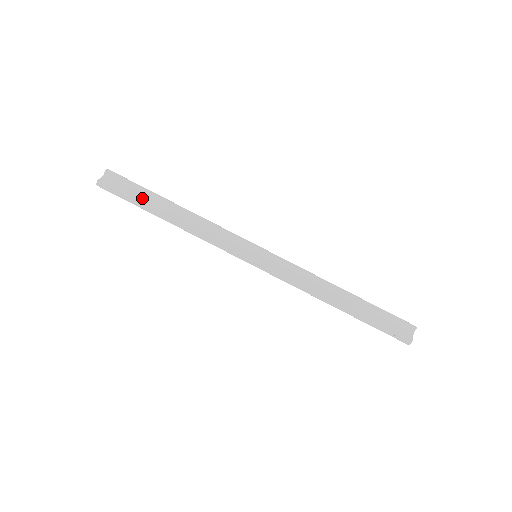
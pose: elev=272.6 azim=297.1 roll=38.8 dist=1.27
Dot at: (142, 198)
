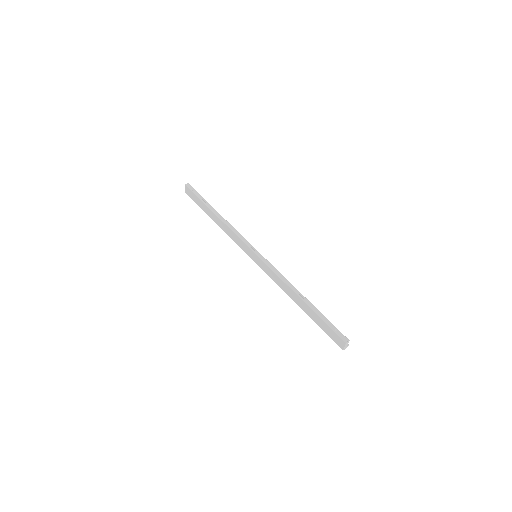
Dot at: occluded
